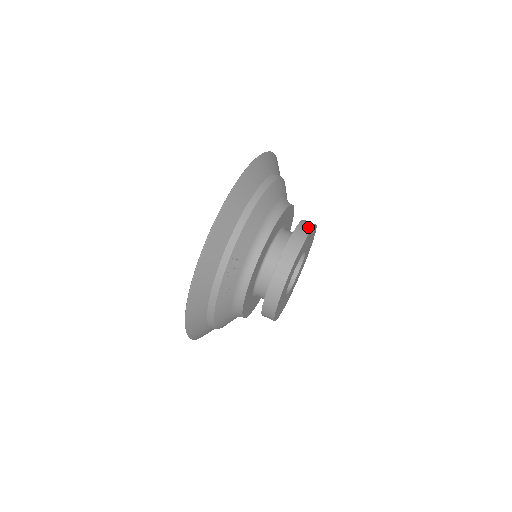
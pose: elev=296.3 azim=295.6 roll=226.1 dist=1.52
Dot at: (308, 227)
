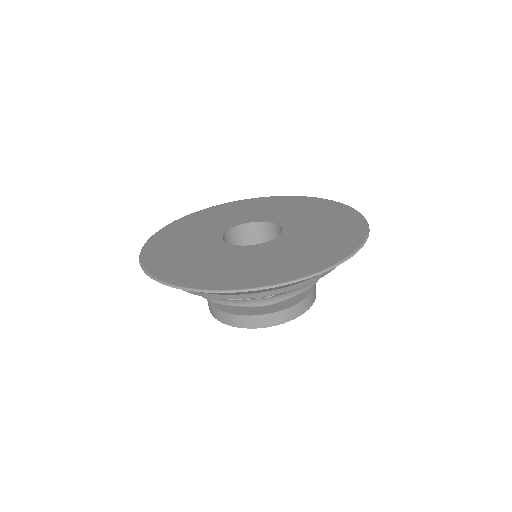
Dot at: occluded
